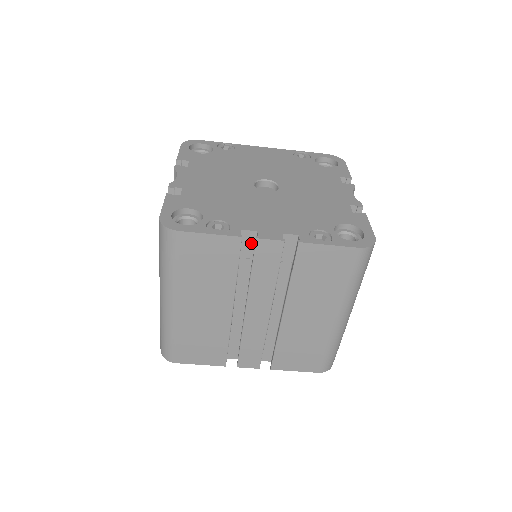
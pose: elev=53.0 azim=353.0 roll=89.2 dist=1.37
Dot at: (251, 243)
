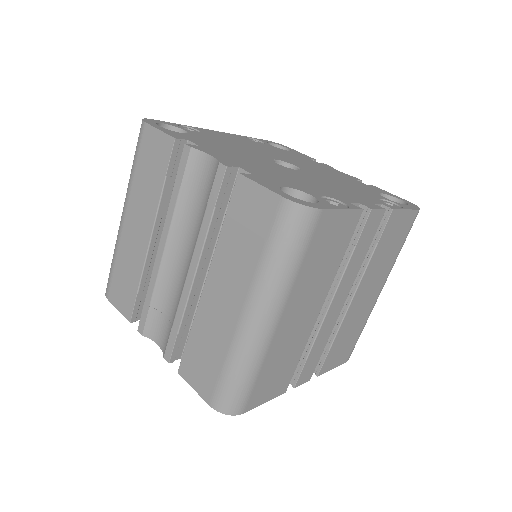
Dot at: occluded
